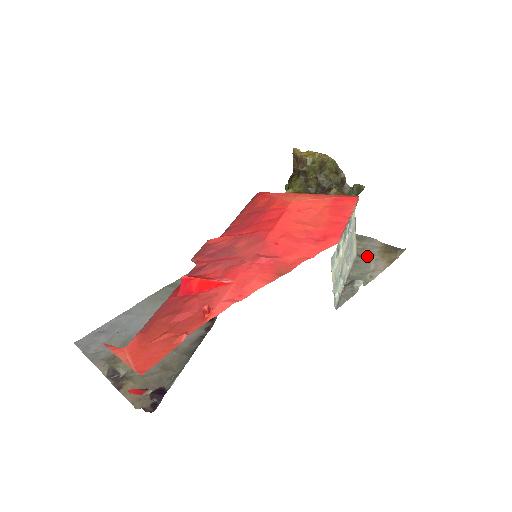
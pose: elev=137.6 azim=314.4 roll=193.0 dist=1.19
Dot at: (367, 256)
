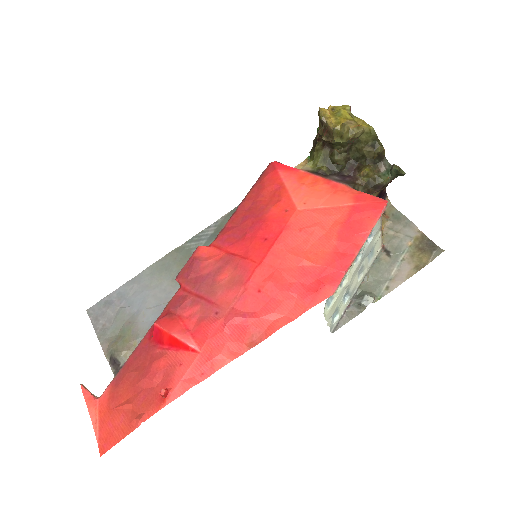
Dot at: (393, 252)
